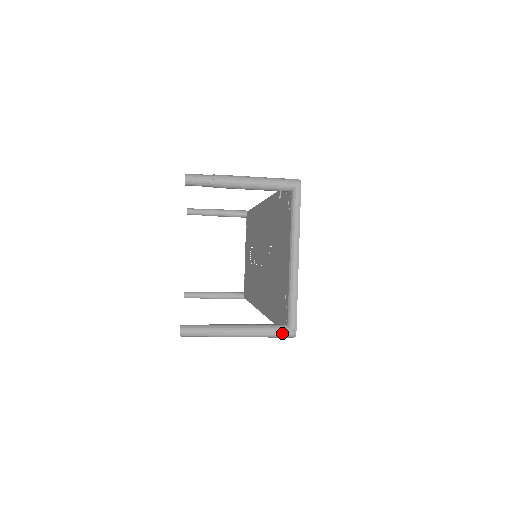
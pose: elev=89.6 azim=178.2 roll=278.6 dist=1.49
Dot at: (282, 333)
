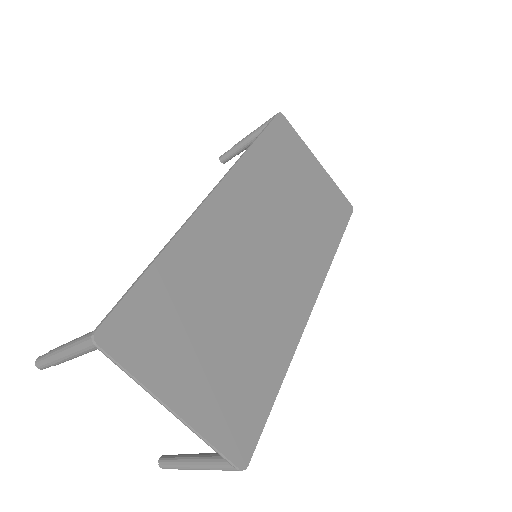
Dot at: (228, 470)
